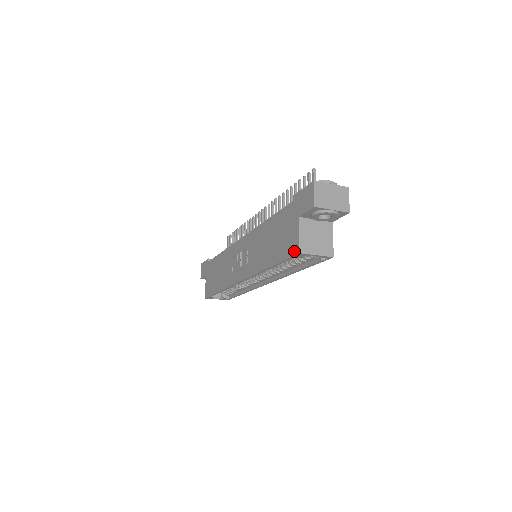
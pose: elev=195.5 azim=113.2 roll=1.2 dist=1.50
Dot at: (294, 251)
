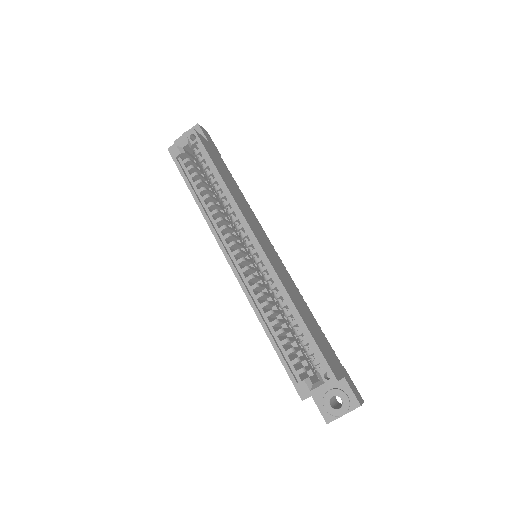
Dot at: (172, 157)
